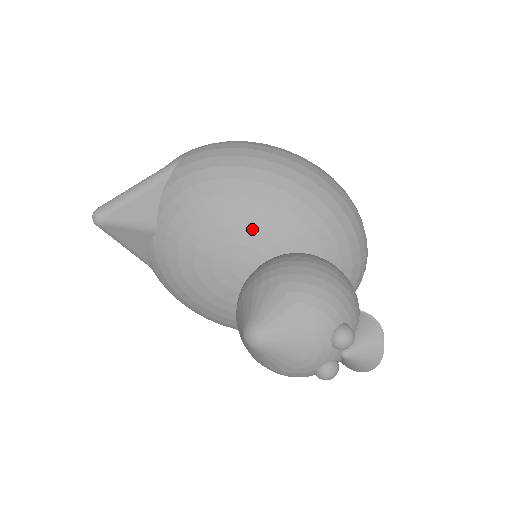
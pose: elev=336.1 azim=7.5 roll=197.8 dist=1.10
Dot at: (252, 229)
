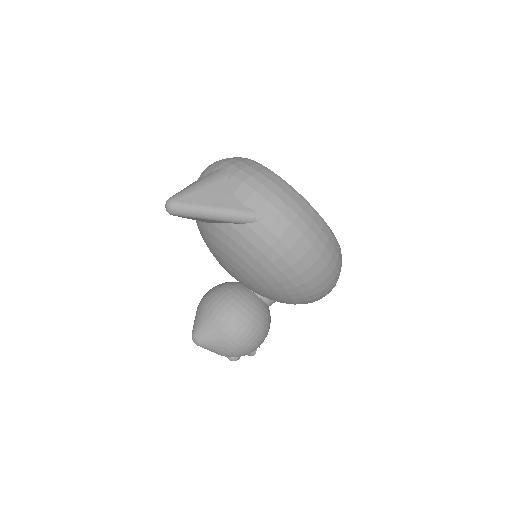
Dot at: (253, 286)
